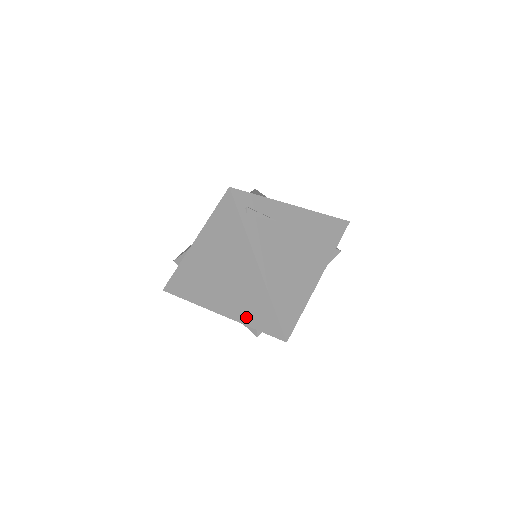
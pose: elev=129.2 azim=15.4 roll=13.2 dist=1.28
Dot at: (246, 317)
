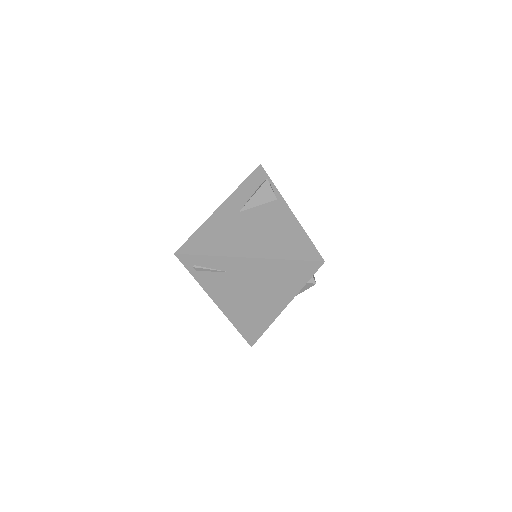
Dot at: occluded
